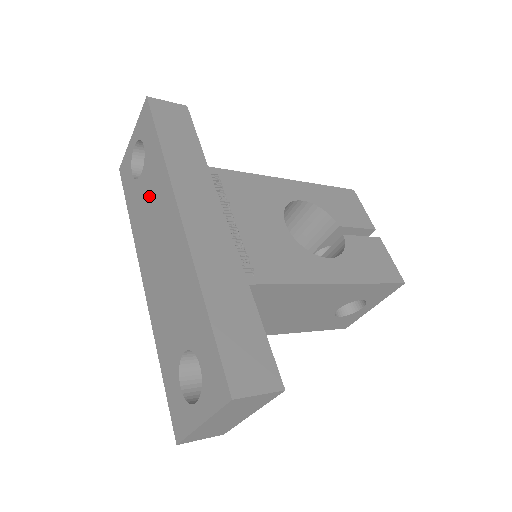
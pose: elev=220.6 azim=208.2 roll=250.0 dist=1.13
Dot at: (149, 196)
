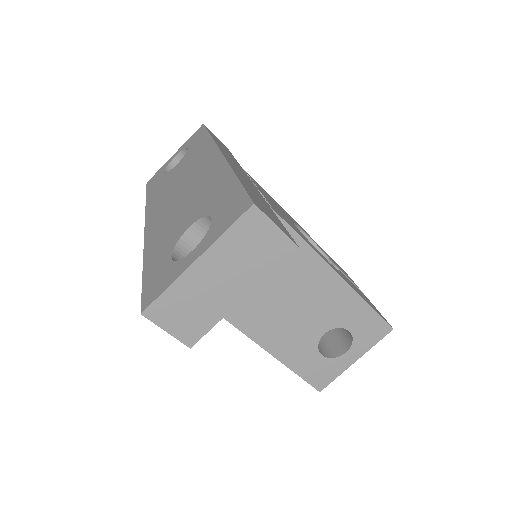
Dot at: (182, 168)
